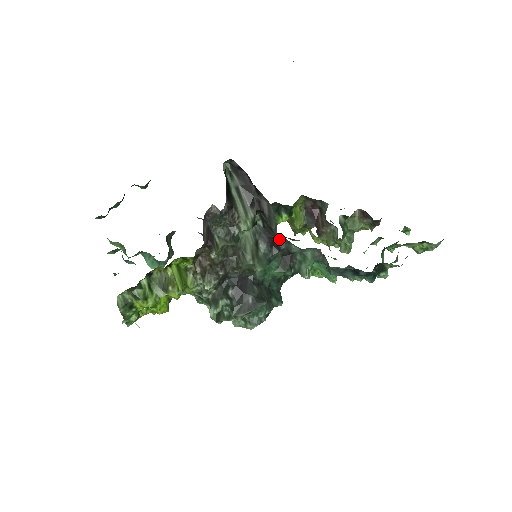
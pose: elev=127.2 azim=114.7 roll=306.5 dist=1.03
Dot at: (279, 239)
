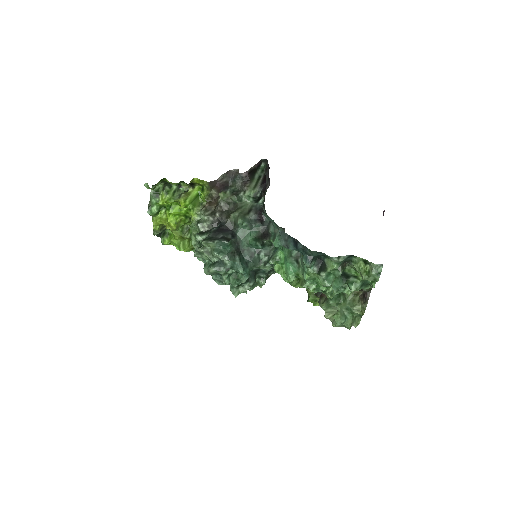
Dot at: (266, 219)
